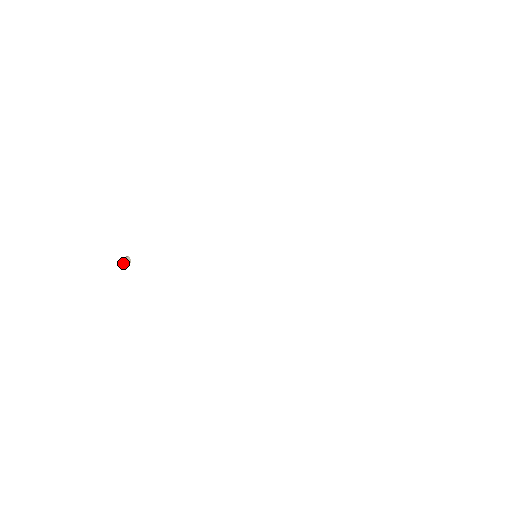
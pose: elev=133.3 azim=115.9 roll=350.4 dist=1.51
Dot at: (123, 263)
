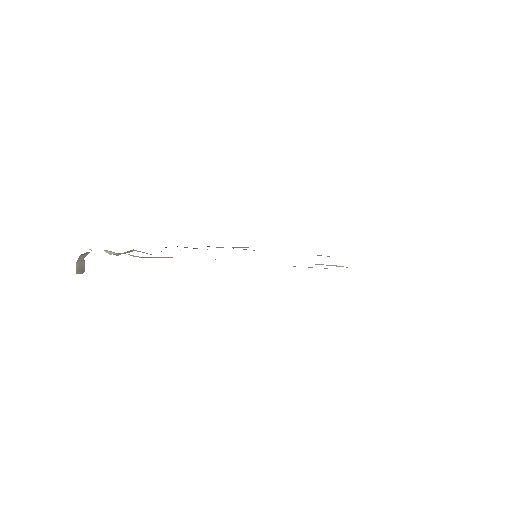
Dot at: (79, 267)
